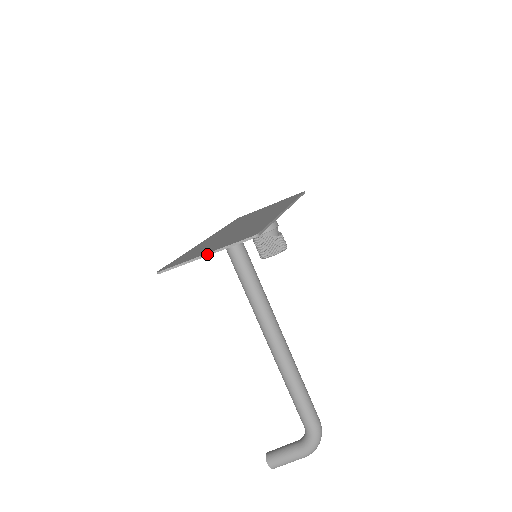
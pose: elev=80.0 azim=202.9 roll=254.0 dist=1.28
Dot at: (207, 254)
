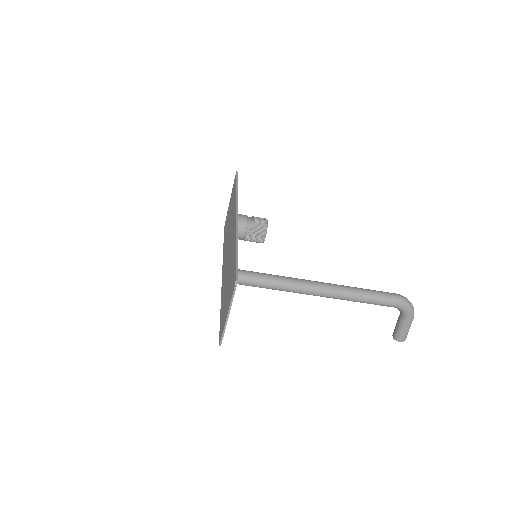
Dot at: (228, 315)
